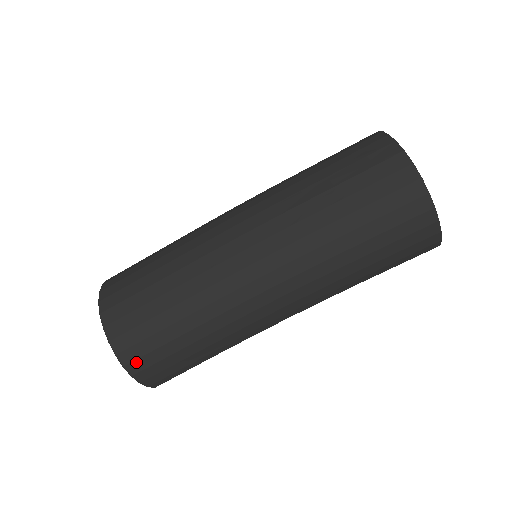
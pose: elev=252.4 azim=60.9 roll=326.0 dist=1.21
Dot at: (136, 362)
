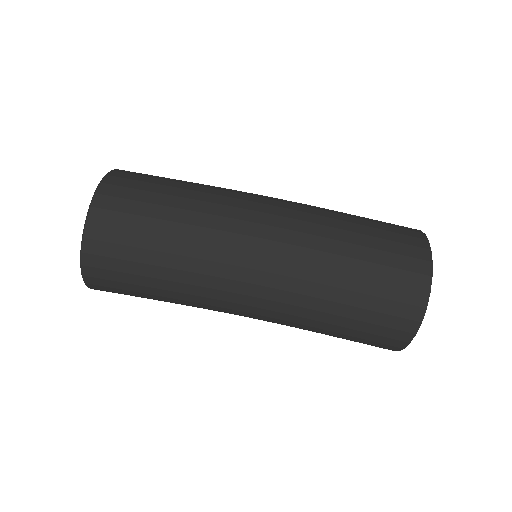
Dot at: (95, 269)
